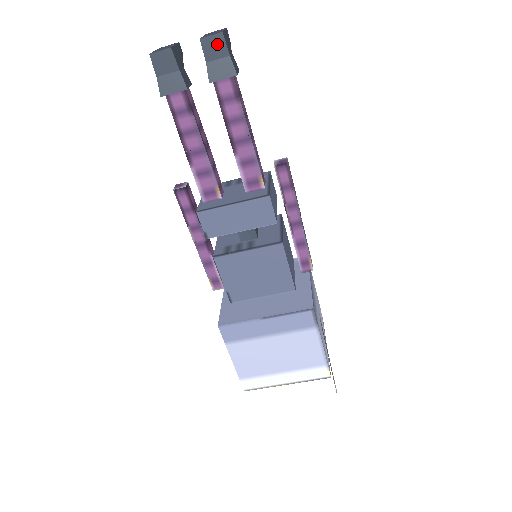
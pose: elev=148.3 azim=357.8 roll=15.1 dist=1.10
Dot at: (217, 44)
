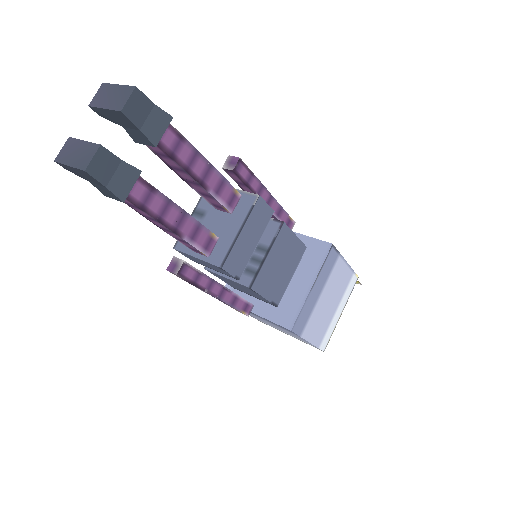
Dot at: (138, 103)
